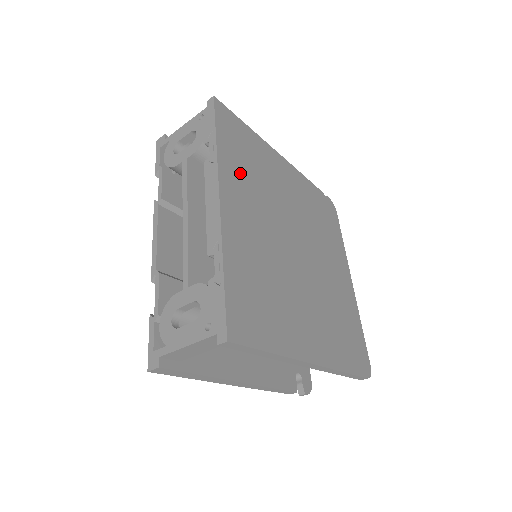
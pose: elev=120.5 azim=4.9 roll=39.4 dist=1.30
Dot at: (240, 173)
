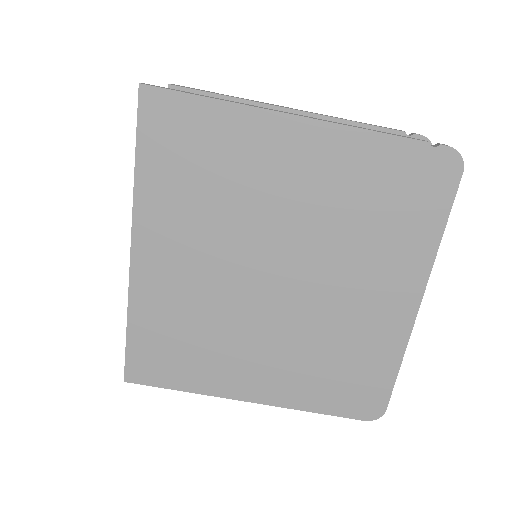
Dot at: (173, 202)
